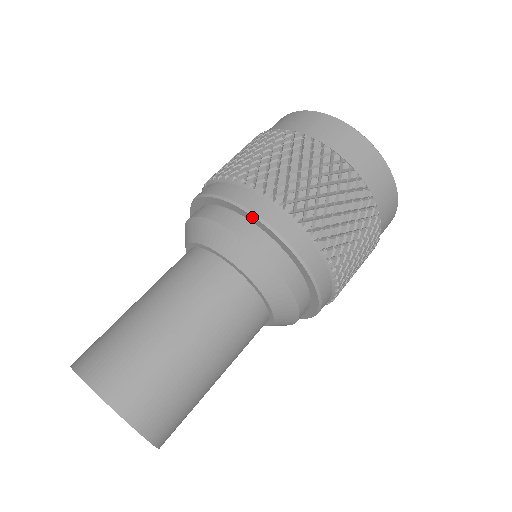
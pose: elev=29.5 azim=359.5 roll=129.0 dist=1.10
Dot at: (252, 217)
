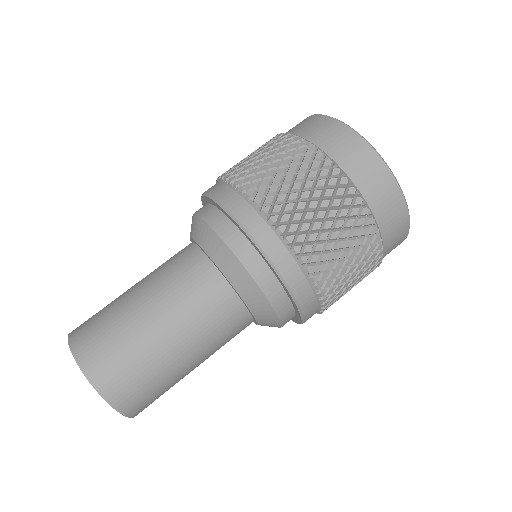
Dot at: (210, 199)
